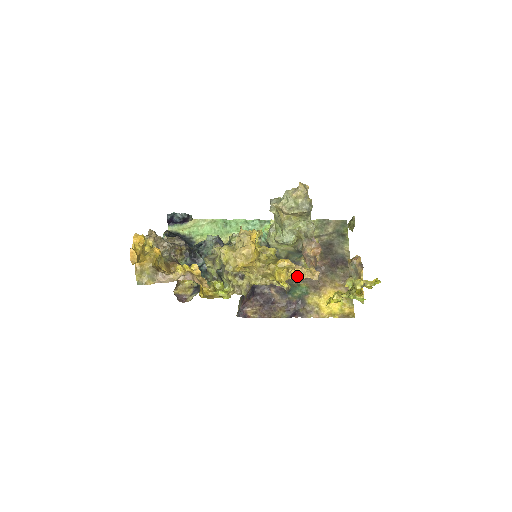
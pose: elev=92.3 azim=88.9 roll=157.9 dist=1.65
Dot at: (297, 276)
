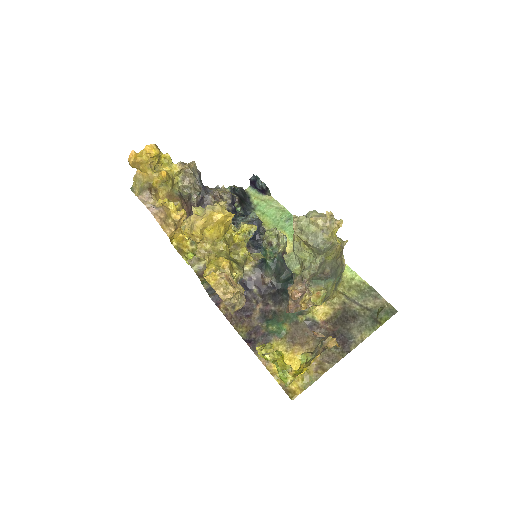
Dot at: (211, 280)
